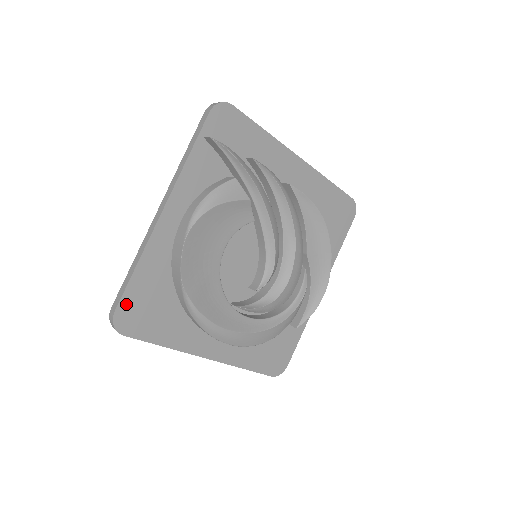
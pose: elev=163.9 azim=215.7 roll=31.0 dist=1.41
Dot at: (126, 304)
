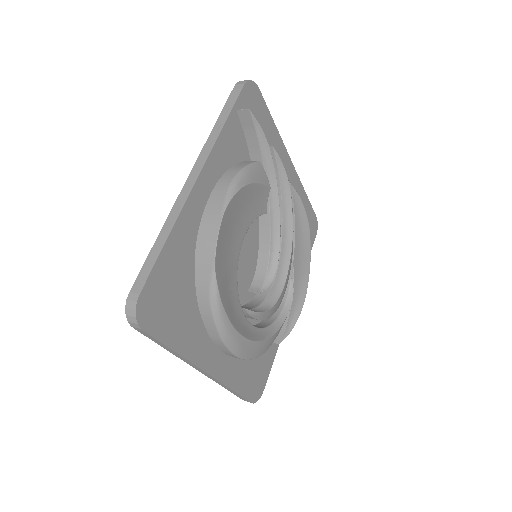
Dot at: (151, 287)
